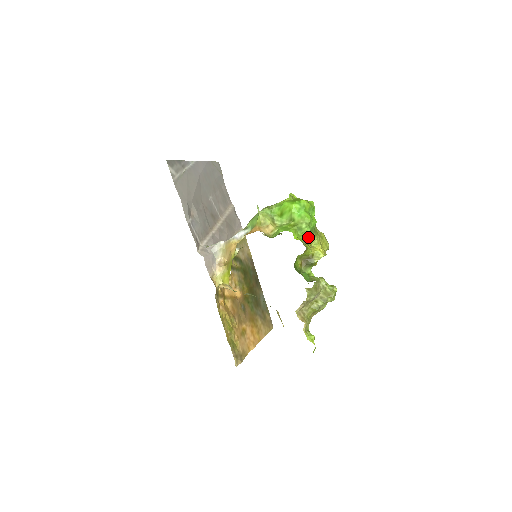
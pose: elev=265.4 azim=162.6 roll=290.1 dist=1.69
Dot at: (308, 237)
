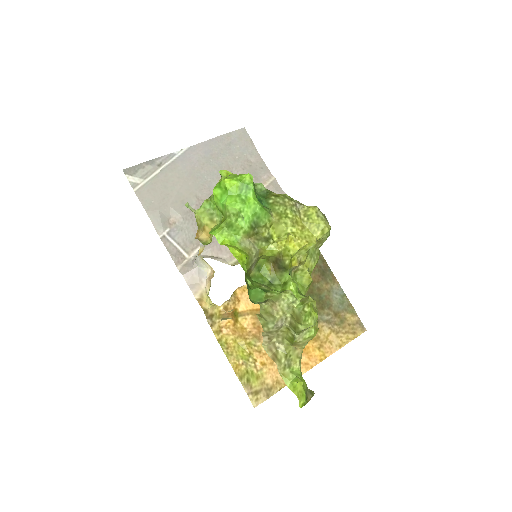
Dot at: (260, 229)
